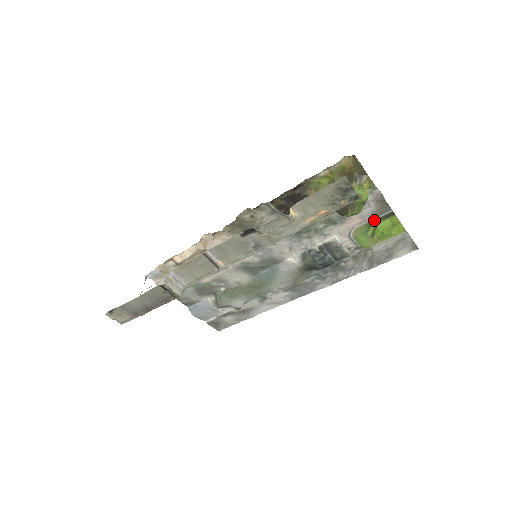
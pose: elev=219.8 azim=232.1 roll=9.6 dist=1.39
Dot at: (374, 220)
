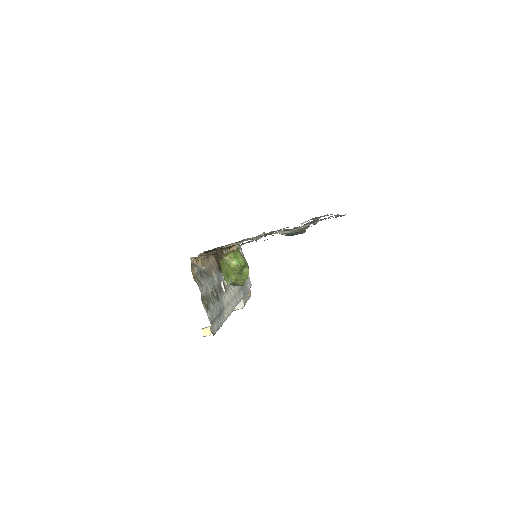
Dot at: occluded
